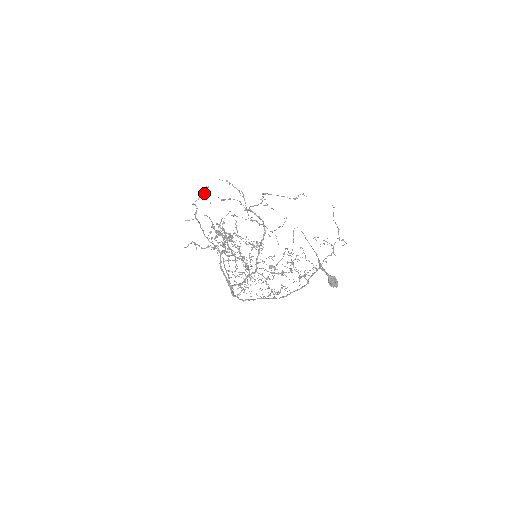
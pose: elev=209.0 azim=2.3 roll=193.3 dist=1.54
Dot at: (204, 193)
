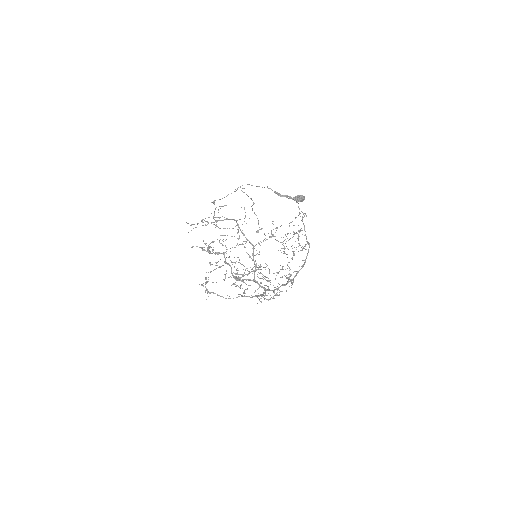
Dot at: (206, 282)
